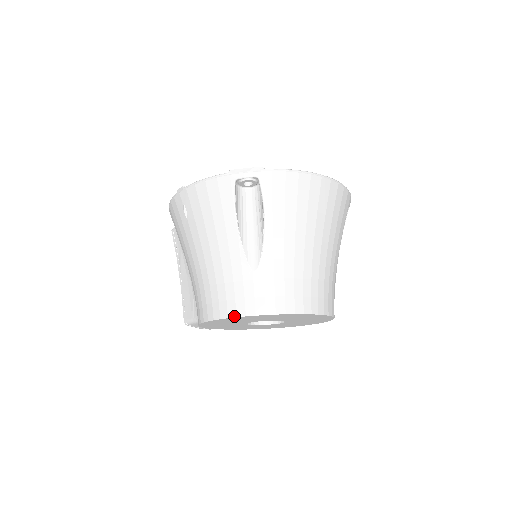
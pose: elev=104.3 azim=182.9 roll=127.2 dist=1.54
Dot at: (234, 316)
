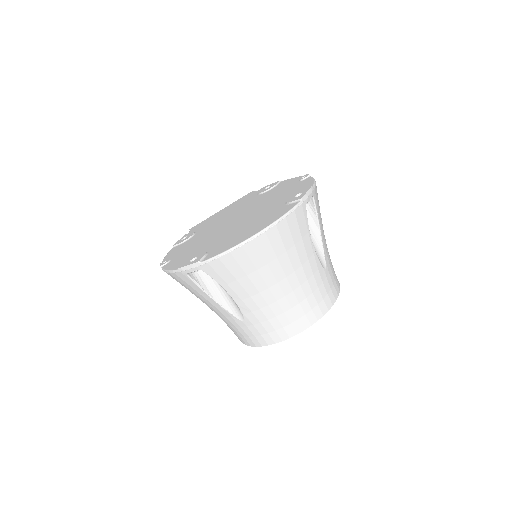
Dot at: occluded
